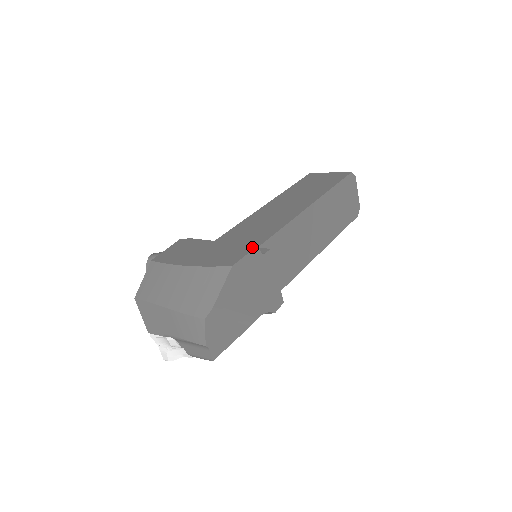
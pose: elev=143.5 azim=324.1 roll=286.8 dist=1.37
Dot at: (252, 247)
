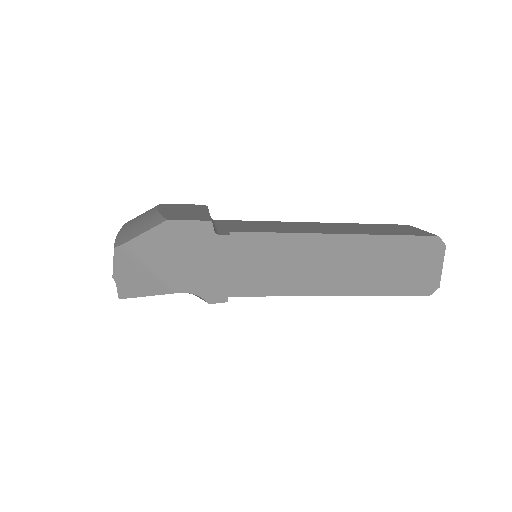
Dot at: (207, 219)
